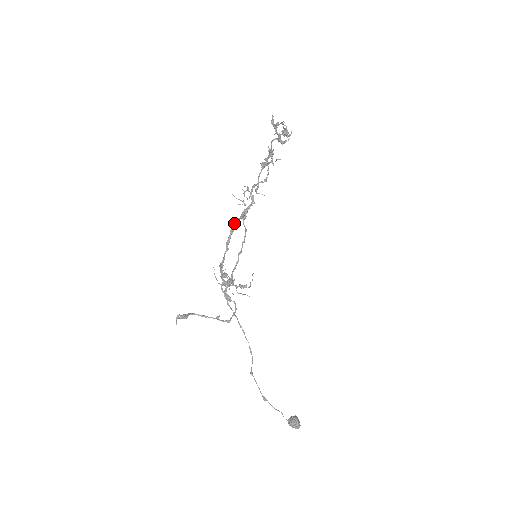
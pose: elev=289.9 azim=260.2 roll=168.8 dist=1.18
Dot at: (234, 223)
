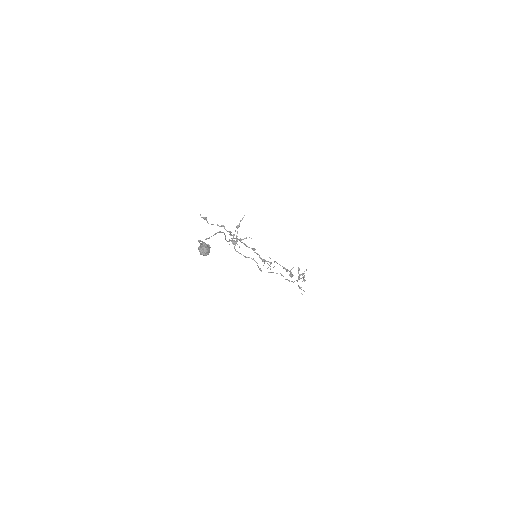
Dot at: (255, 249)
